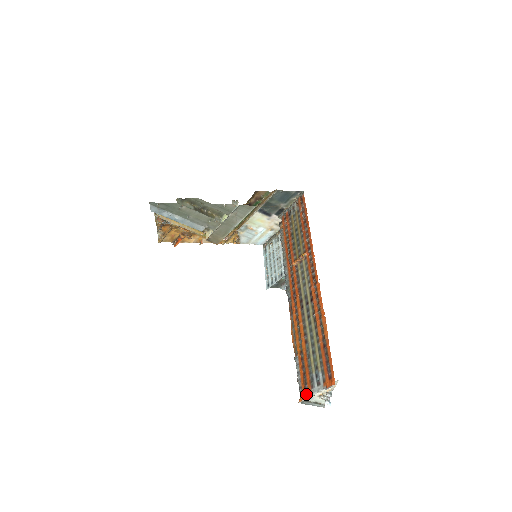
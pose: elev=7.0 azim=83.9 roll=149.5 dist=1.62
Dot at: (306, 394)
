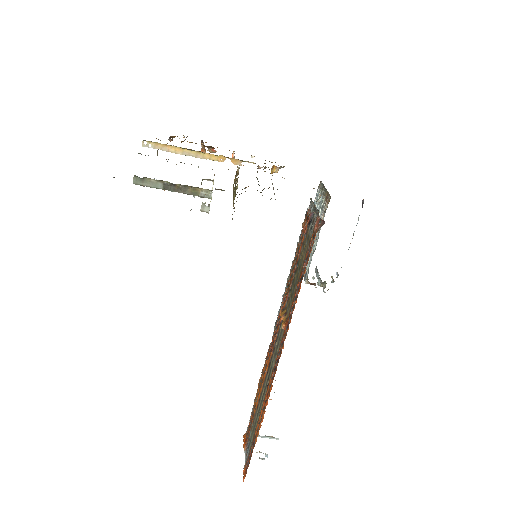
Dot at: occluded
